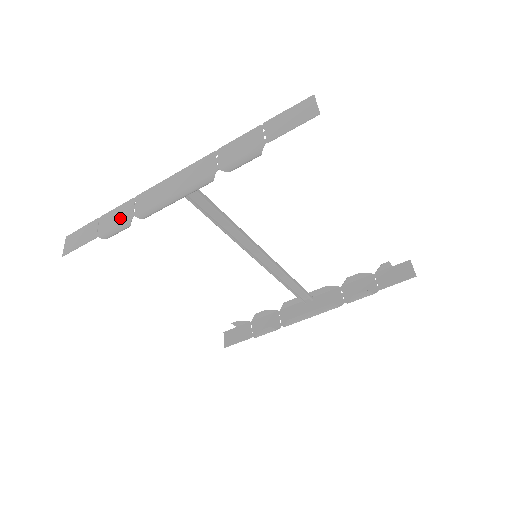
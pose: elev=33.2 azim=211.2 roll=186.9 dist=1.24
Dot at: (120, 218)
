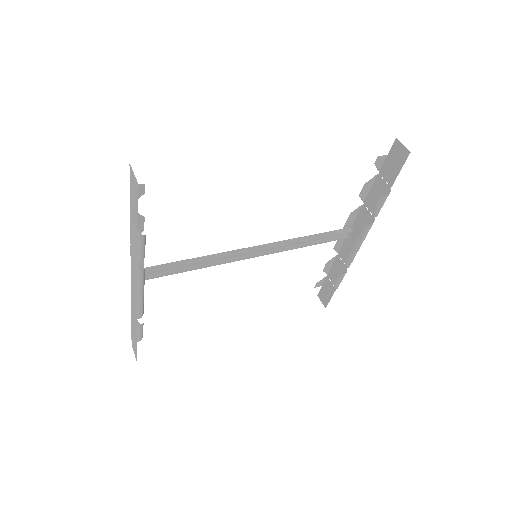
Dot at: (135, 322)
